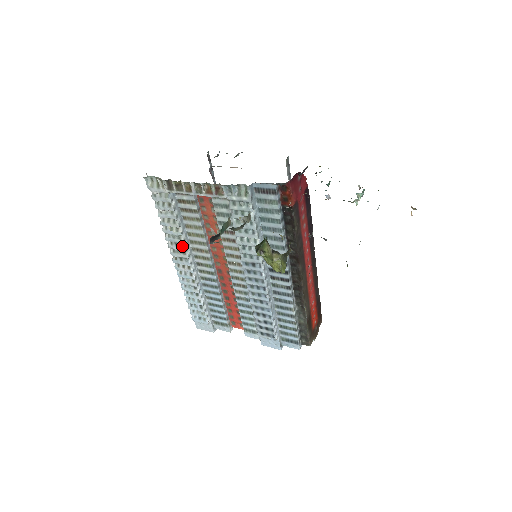
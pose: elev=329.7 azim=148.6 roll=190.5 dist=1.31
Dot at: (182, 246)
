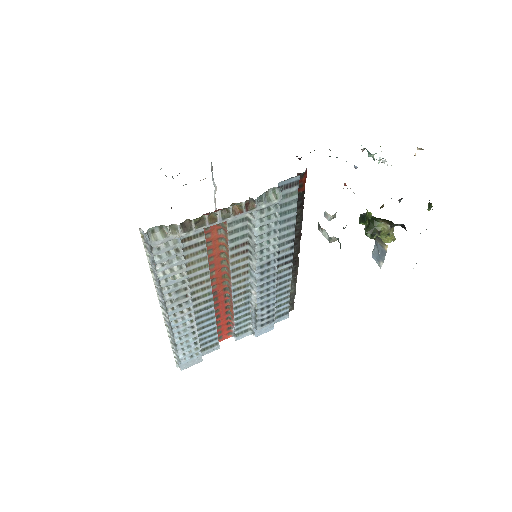
Dot at: (186, 290)
